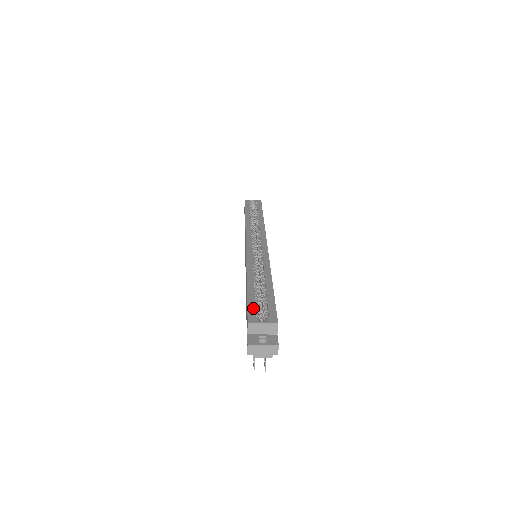
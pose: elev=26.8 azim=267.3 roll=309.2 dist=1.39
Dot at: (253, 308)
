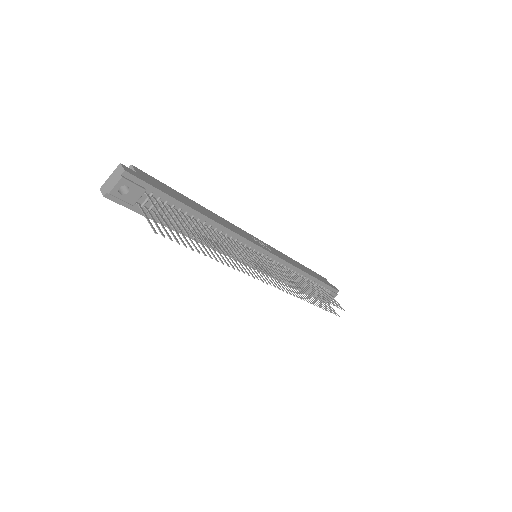
Dot at: occluded
